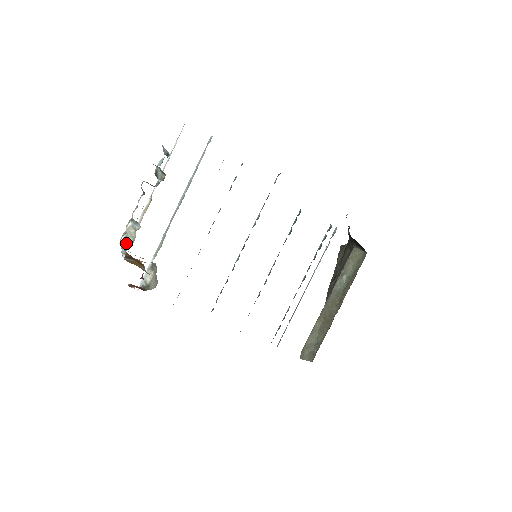
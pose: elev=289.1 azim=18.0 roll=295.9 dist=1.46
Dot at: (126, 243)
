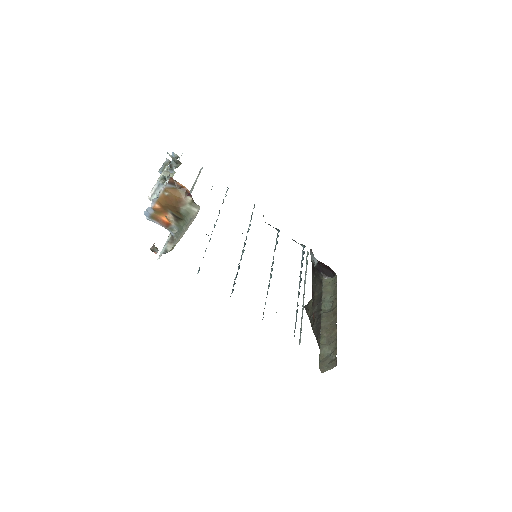
Dot at: (164, 180)
